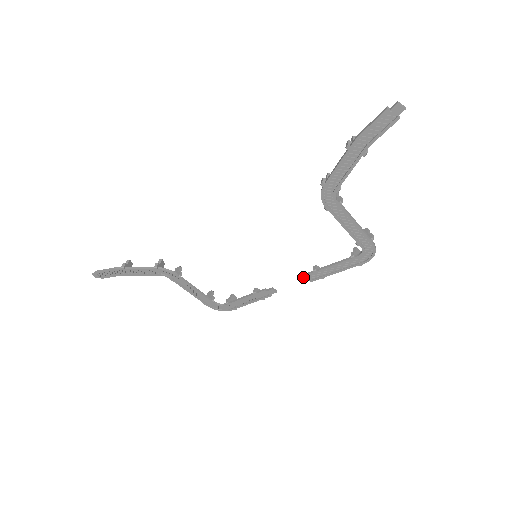
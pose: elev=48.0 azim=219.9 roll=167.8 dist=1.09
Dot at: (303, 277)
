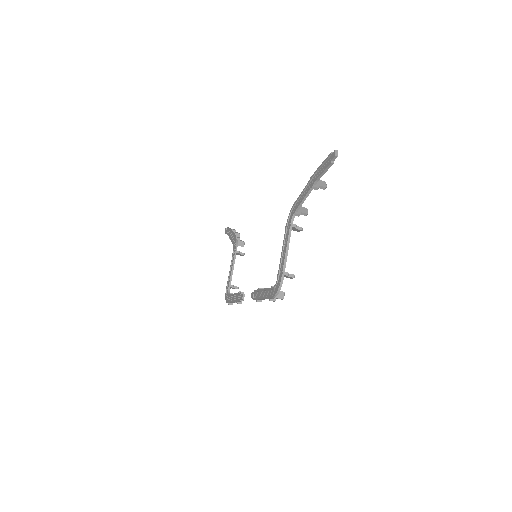
Dot at: (254, 292)
